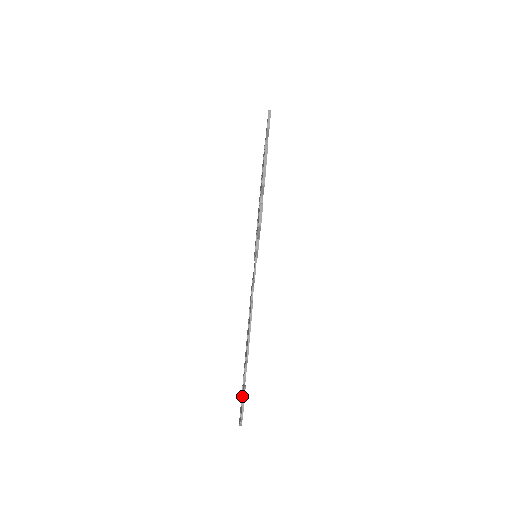
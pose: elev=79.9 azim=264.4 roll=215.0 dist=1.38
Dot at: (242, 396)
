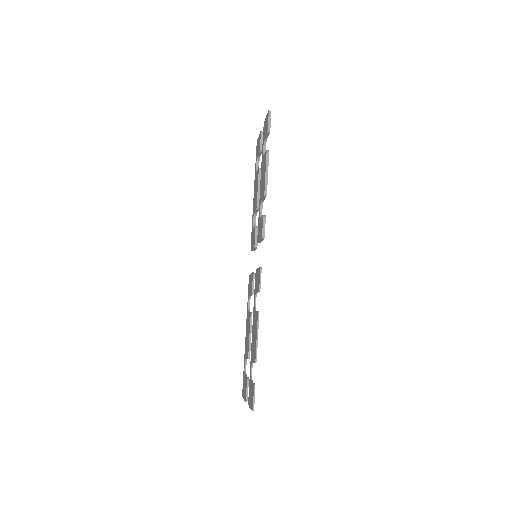
Dot at: (250, 387)
